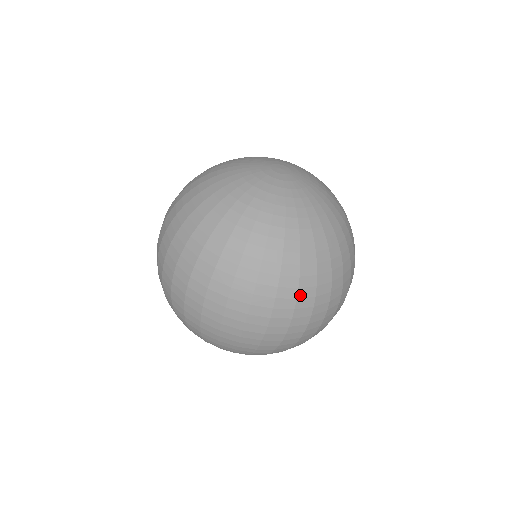
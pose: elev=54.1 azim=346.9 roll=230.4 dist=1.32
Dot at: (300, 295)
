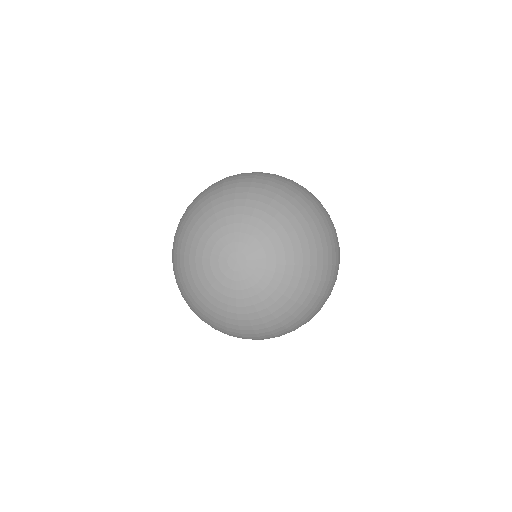
Dot at: occluded
